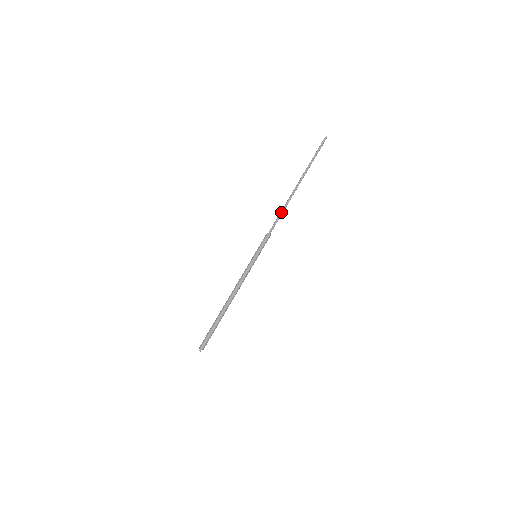
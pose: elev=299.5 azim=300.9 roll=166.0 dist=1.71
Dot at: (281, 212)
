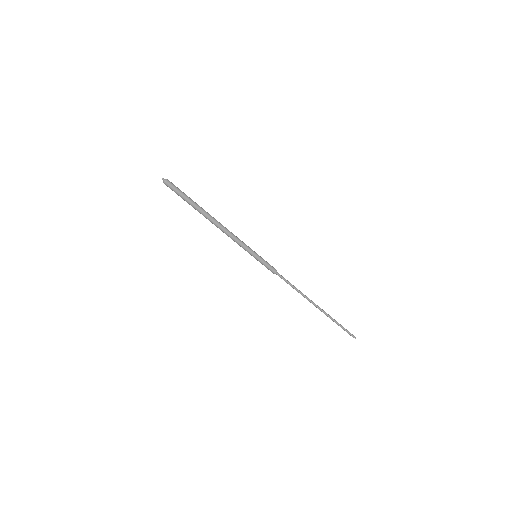
Dot at: occluded
